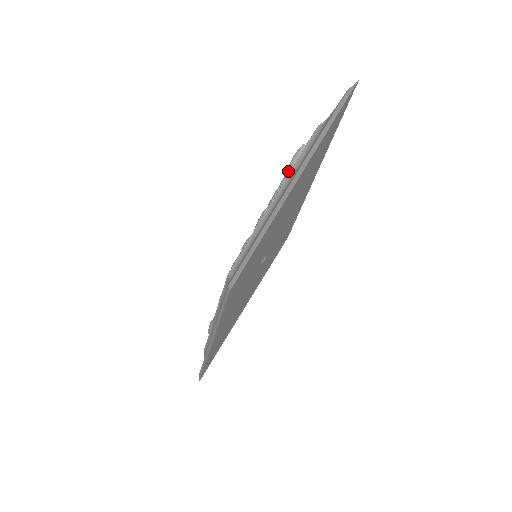
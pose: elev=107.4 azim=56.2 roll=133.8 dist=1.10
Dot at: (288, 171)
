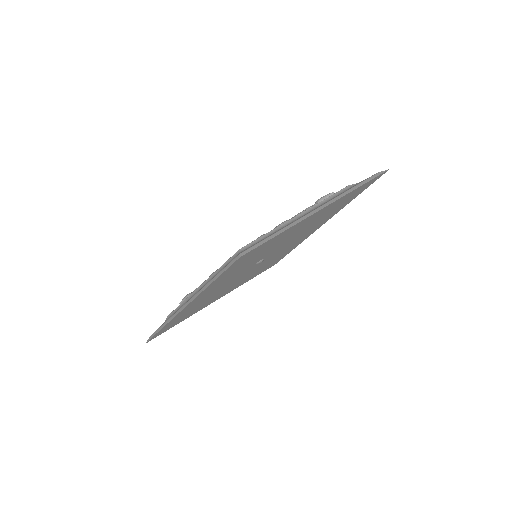
Dot at: (315, 204)
